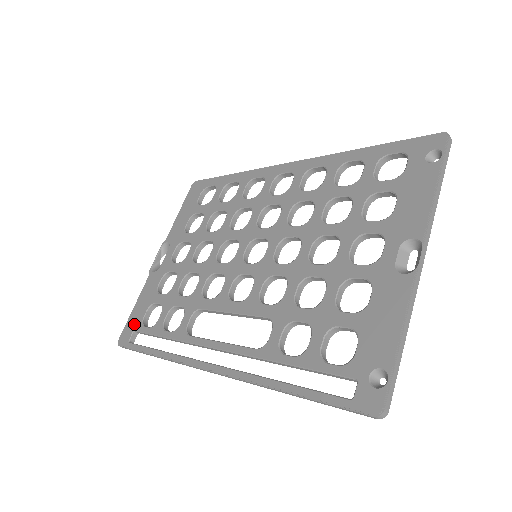
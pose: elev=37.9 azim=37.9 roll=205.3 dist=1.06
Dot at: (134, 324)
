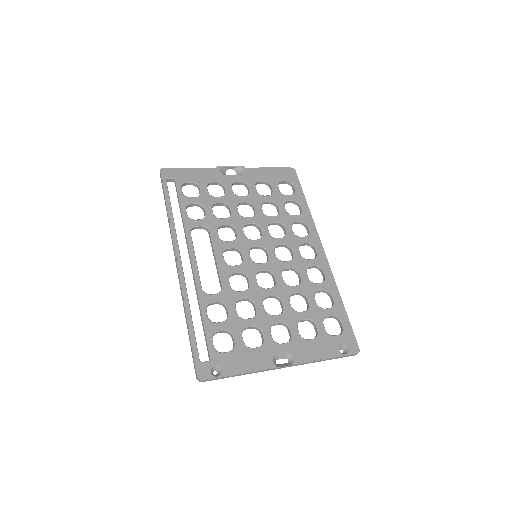
Dot at: (179, 176)
